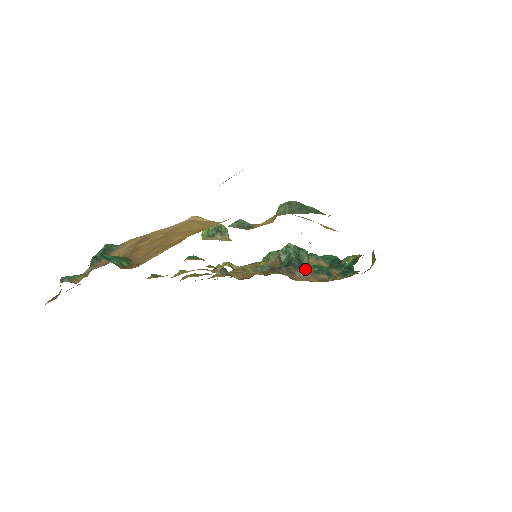
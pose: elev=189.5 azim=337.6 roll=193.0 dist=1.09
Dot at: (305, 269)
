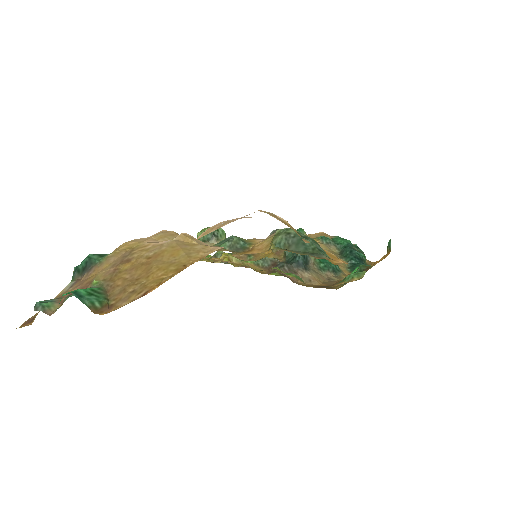
Dot at: (310, 265)
